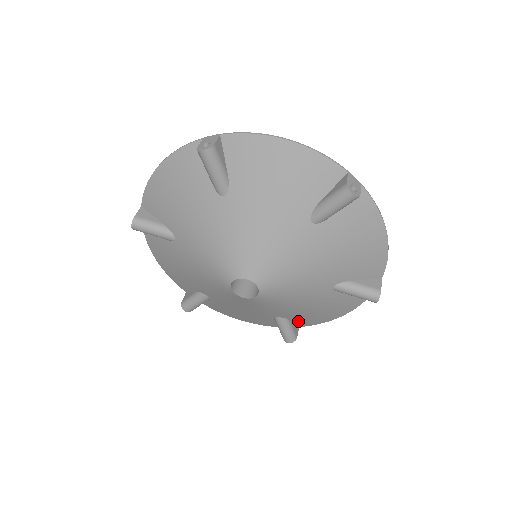
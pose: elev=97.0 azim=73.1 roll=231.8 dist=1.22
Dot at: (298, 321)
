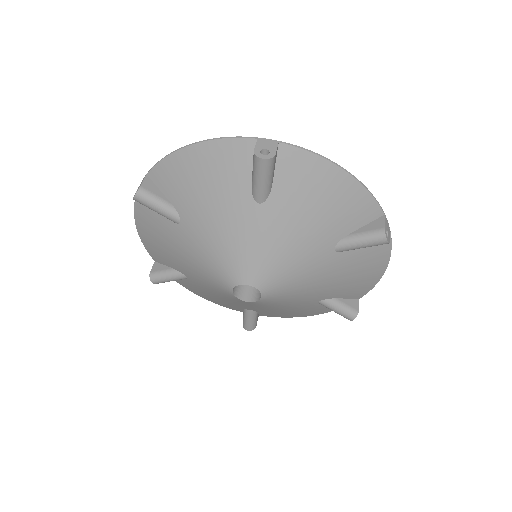
Dot at: (264, 314)
